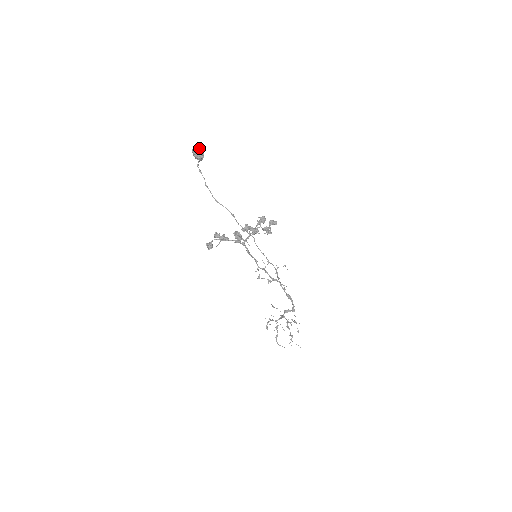
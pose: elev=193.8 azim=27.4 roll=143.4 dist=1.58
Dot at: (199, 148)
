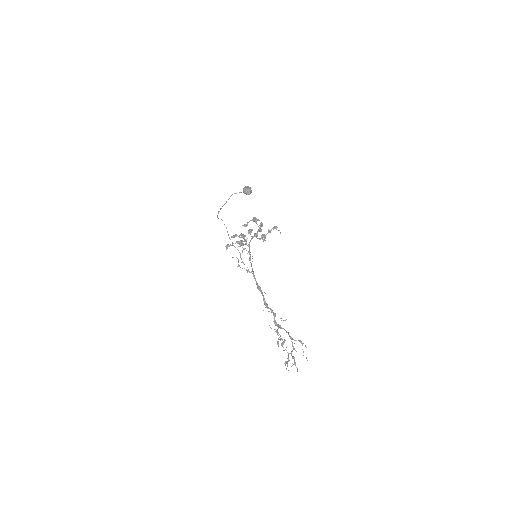
Dot at: (247, 186)
